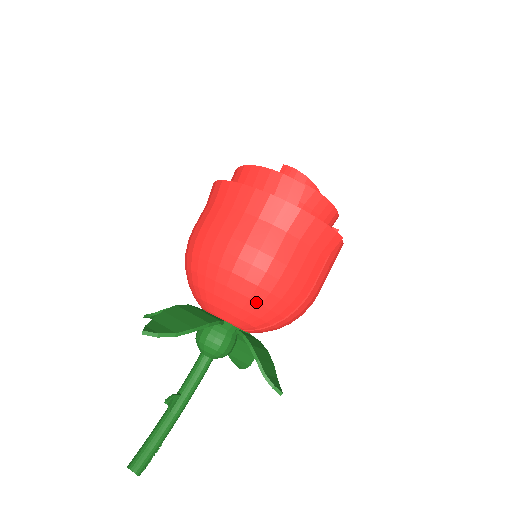
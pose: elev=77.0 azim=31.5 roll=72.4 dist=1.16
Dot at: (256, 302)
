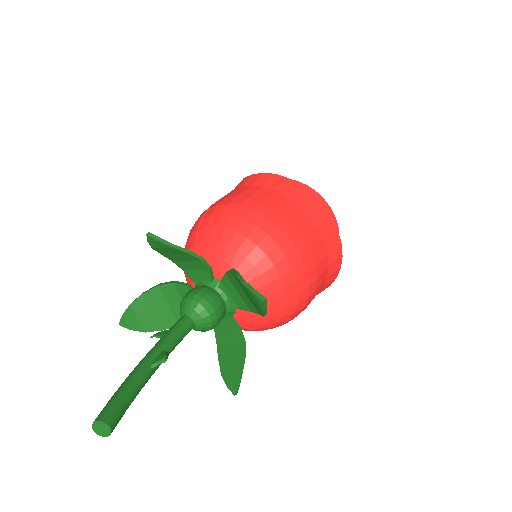
Dot at: (283, 313)
